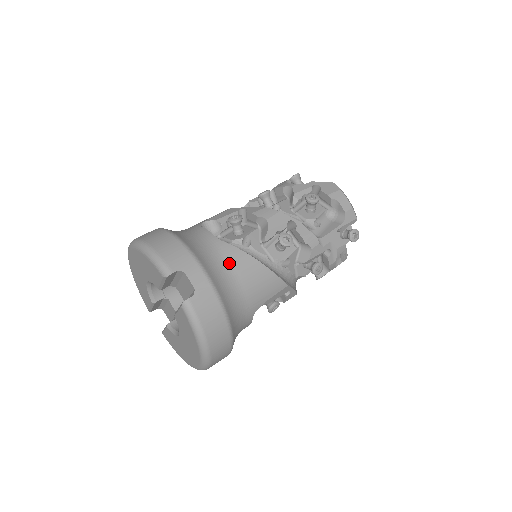
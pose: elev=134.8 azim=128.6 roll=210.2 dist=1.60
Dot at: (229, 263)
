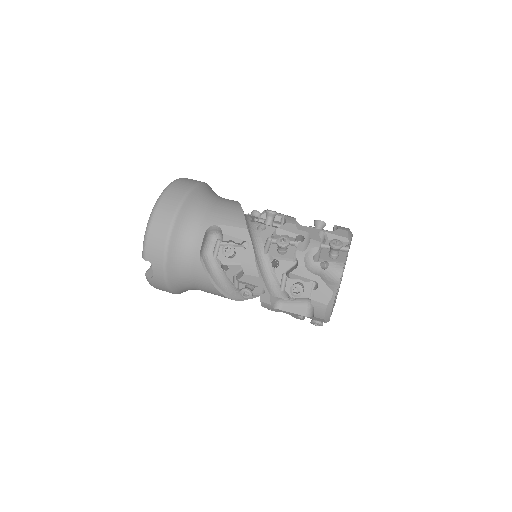
Dot at: (193, 275)
